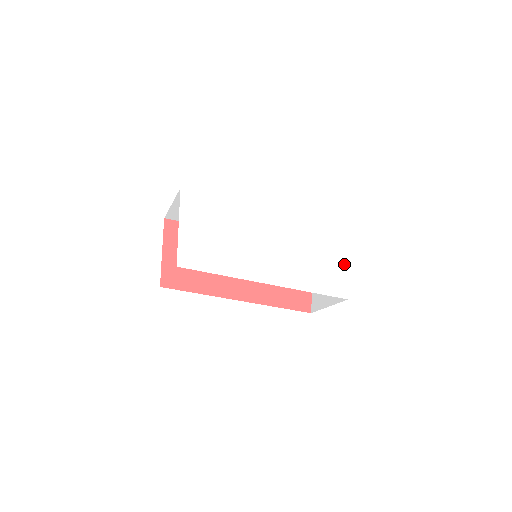
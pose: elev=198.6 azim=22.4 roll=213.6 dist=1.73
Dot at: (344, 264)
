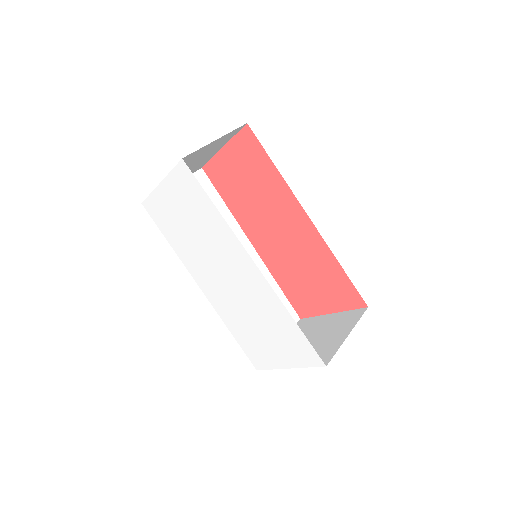
Dot at: (281, 364)
